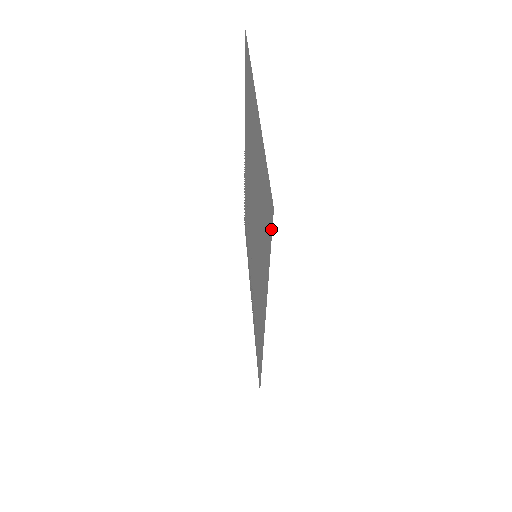
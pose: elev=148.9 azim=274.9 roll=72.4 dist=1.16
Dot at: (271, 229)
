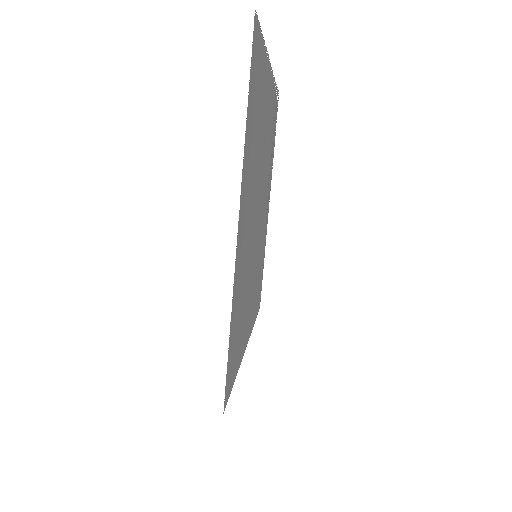
Dot at: (228, 395)
